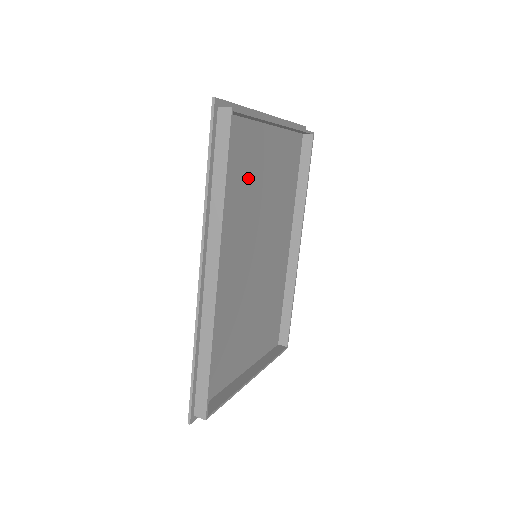
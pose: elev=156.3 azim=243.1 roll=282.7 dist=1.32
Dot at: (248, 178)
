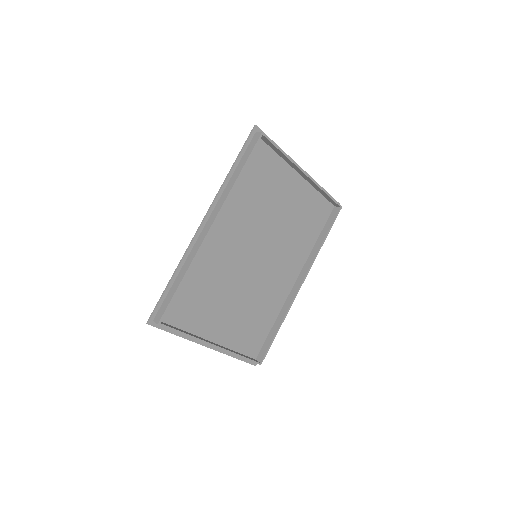
Dot at: (267, 194)
